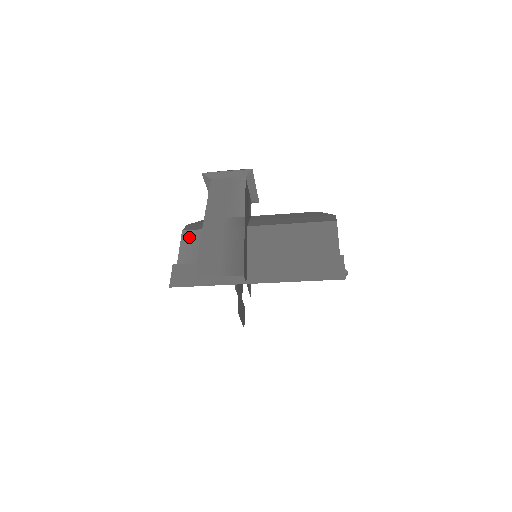
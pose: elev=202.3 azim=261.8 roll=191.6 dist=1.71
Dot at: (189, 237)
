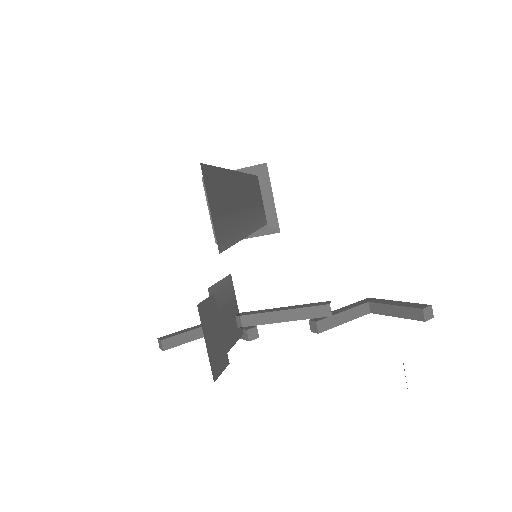
Dot at: occluded
